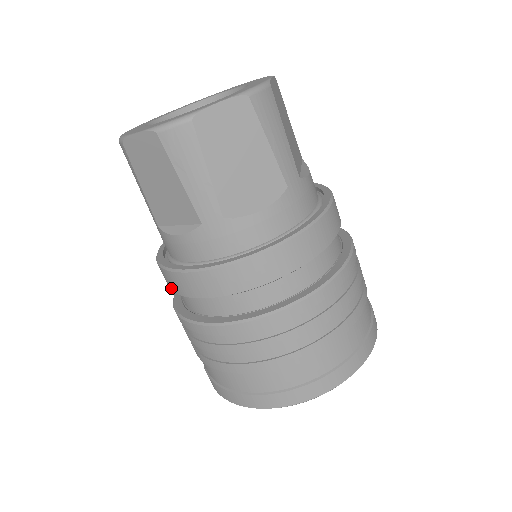
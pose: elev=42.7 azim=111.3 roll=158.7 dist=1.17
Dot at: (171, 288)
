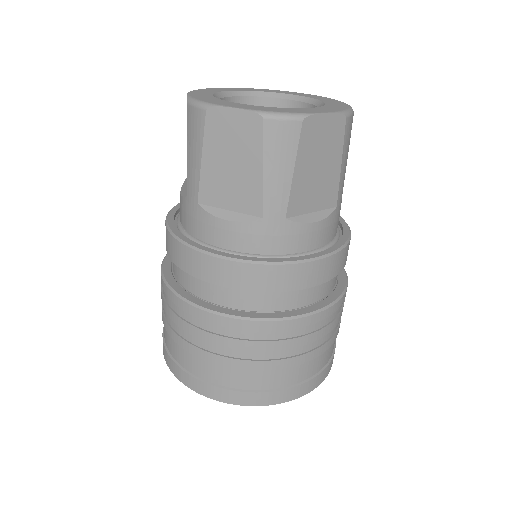
Dot at: (186, 269)
